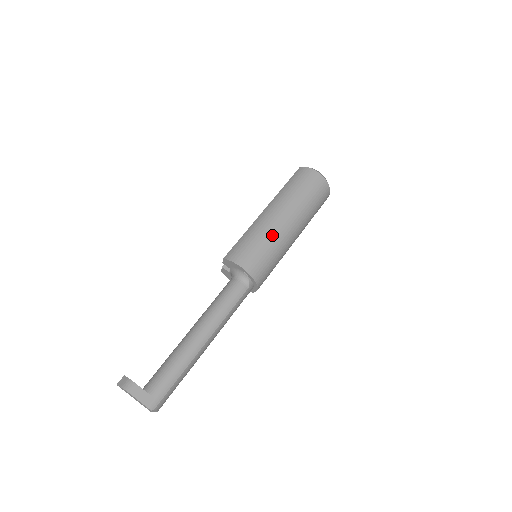
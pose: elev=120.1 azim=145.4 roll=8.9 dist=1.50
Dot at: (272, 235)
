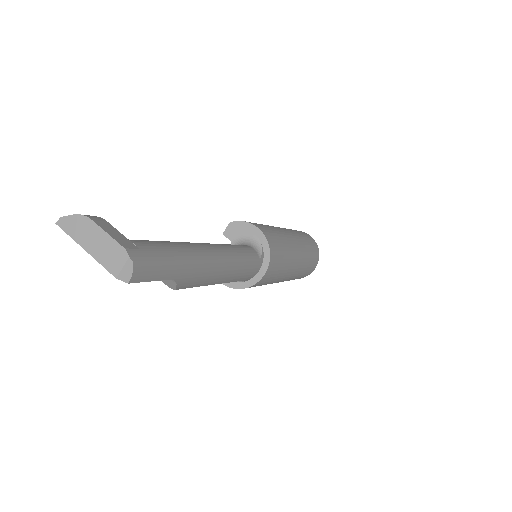
Dot at: (283, 235)
